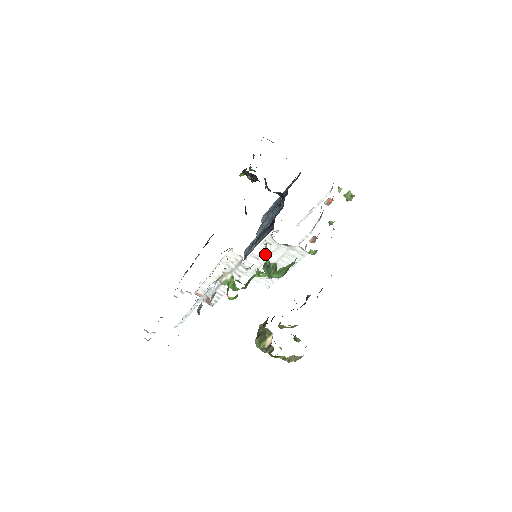
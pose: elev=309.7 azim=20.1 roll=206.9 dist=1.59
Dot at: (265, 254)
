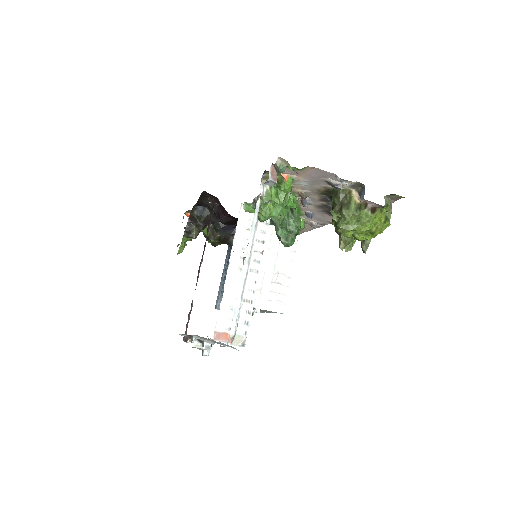
Dot at: occluded
